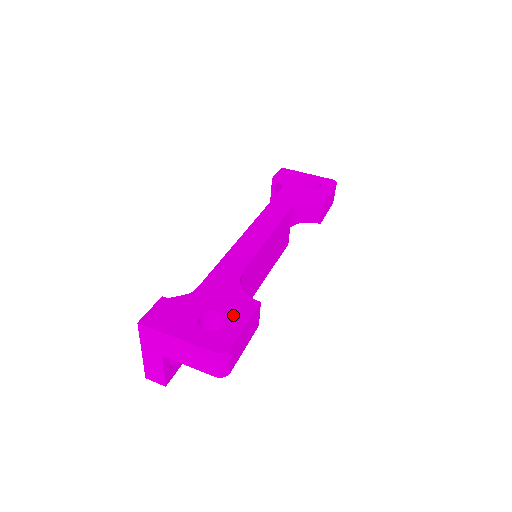
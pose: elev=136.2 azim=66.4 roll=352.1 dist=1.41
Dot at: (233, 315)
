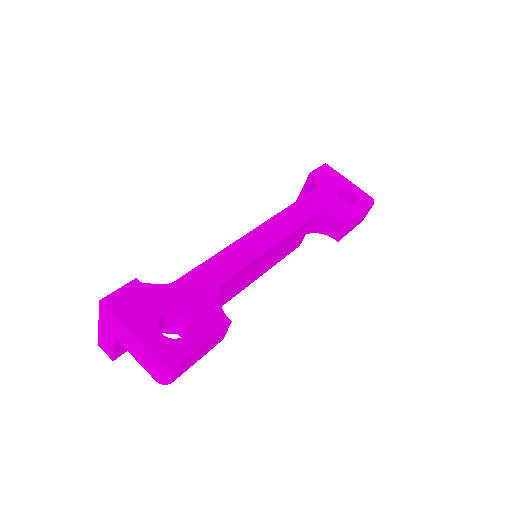
Dot at: (197, 327)
